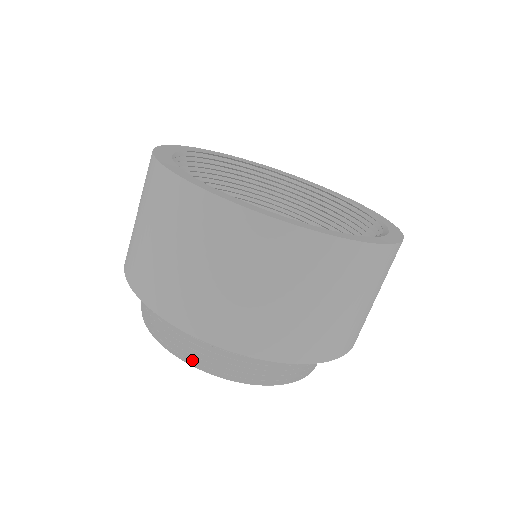
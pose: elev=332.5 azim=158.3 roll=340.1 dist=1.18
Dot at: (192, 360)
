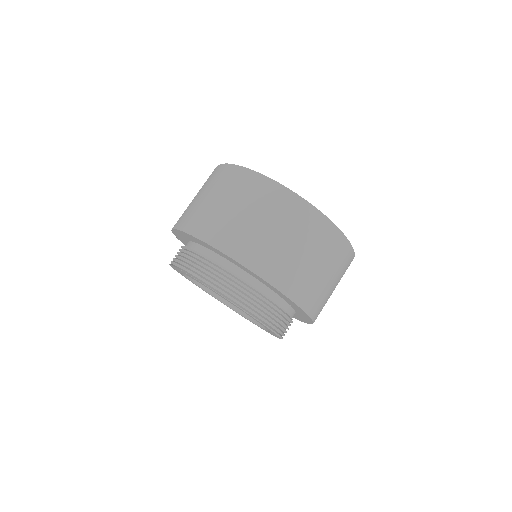
Dot at: (172, 261)
